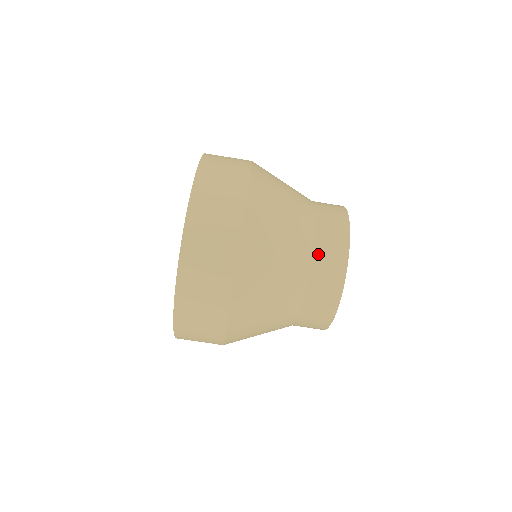
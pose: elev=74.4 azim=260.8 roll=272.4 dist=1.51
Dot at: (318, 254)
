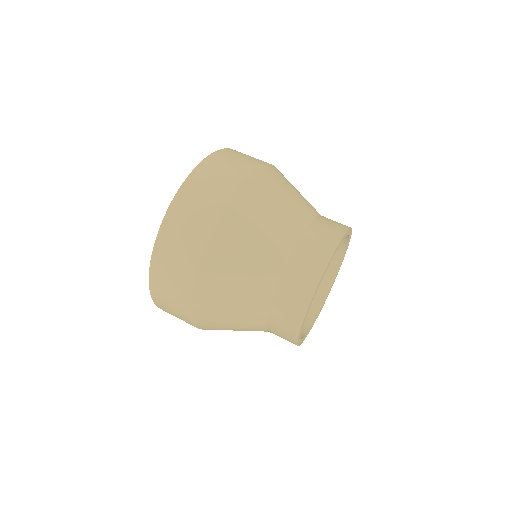
Dot at: (322, 218)
